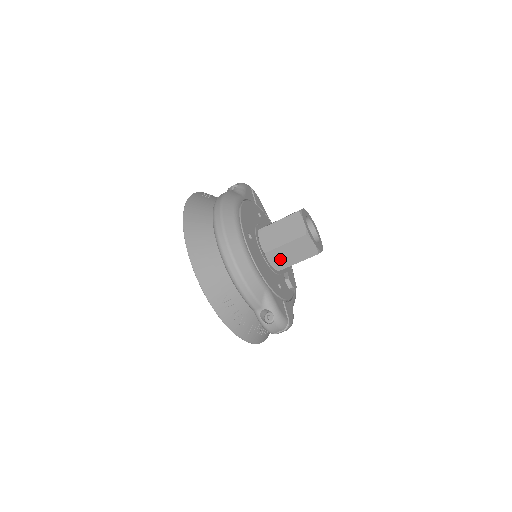
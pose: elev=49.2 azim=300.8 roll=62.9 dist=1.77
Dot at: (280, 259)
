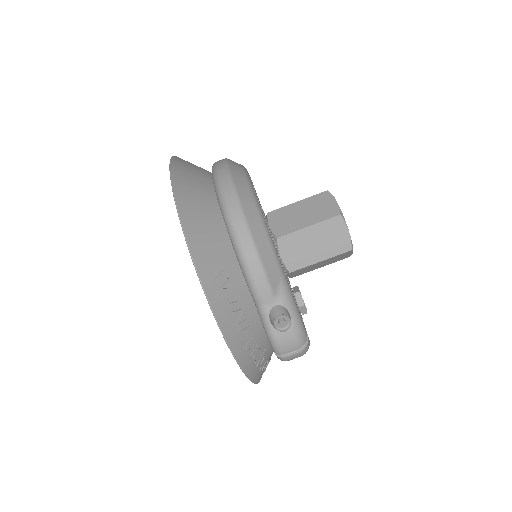
Dot at: (297, 251)
